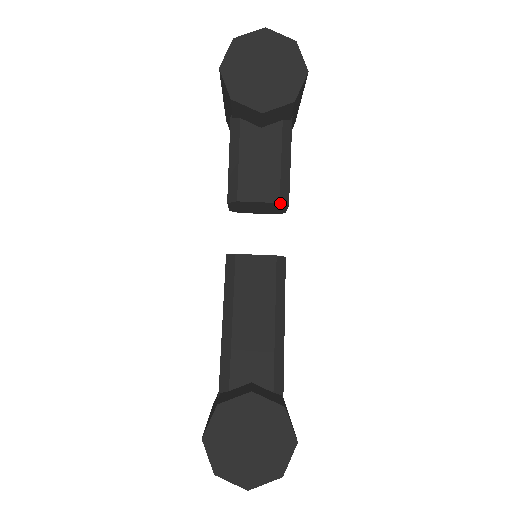
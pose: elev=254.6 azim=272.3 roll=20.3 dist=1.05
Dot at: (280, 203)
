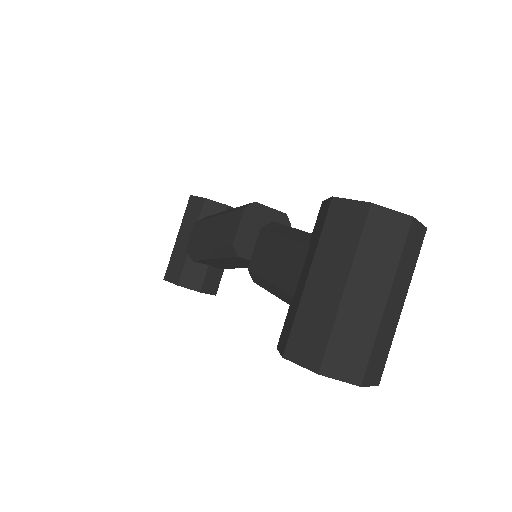
Dot at: occluded
